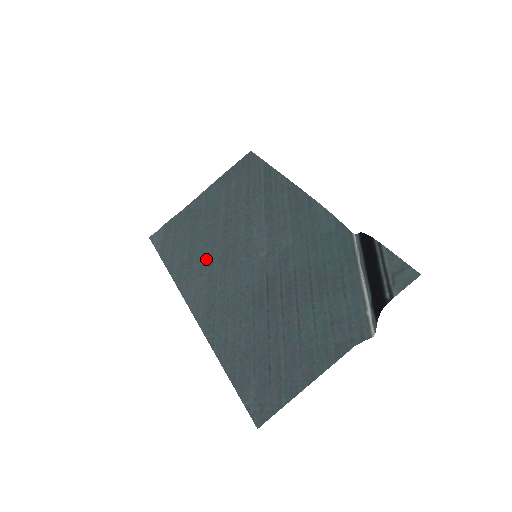
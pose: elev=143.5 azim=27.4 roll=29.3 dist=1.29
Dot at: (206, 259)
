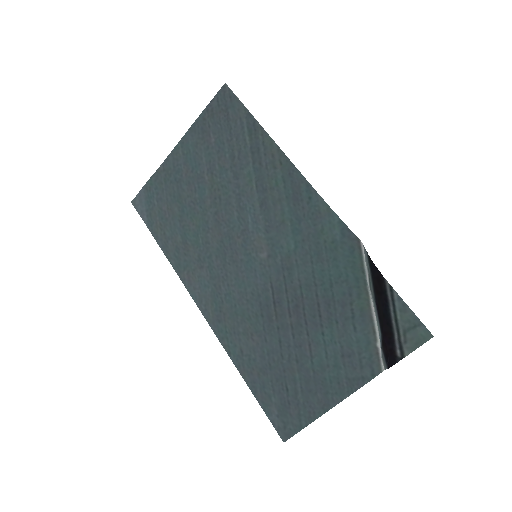
Dot at: (202, 248)
